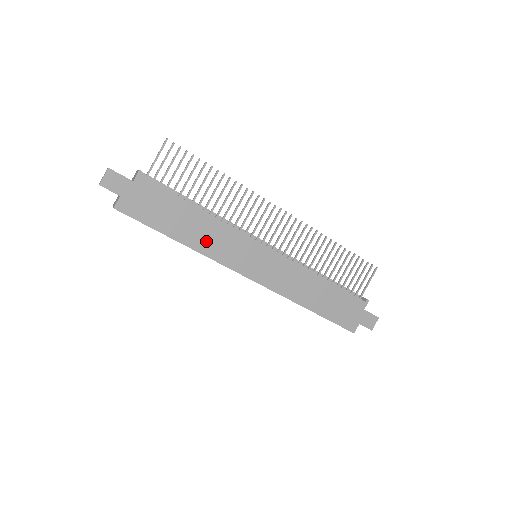
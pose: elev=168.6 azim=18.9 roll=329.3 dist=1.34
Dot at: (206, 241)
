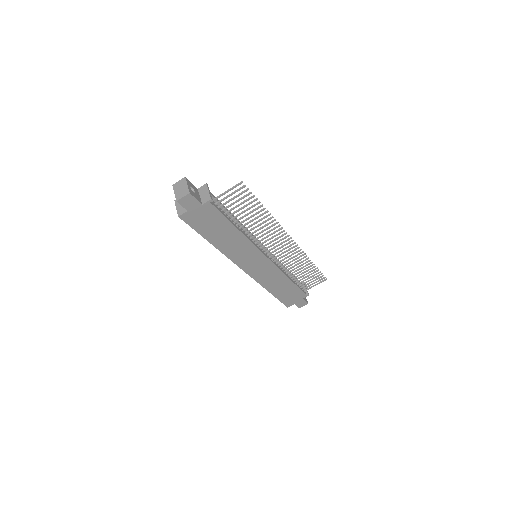
Dot at: (230, 247)
